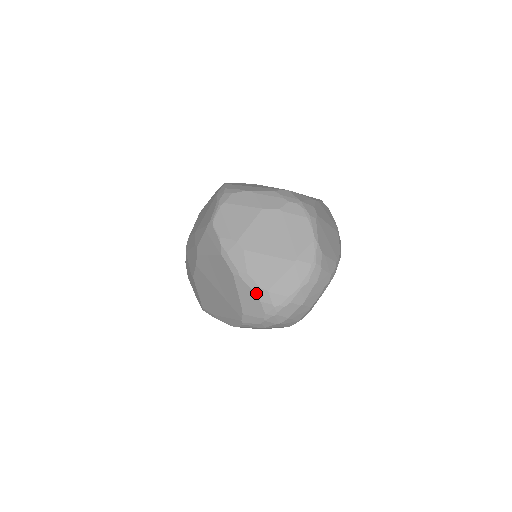
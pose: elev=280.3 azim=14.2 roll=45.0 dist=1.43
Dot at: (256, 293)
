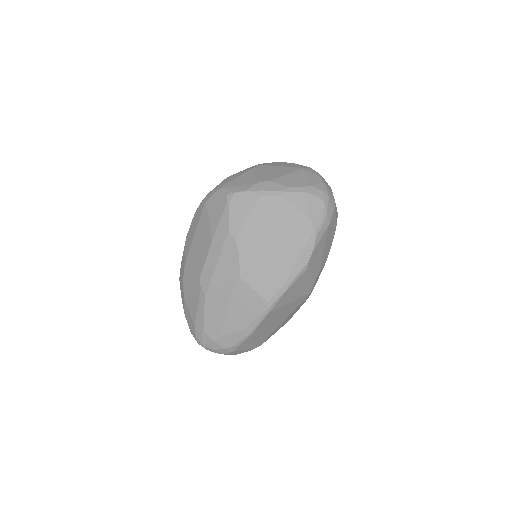
Dot at: (306, 192)
